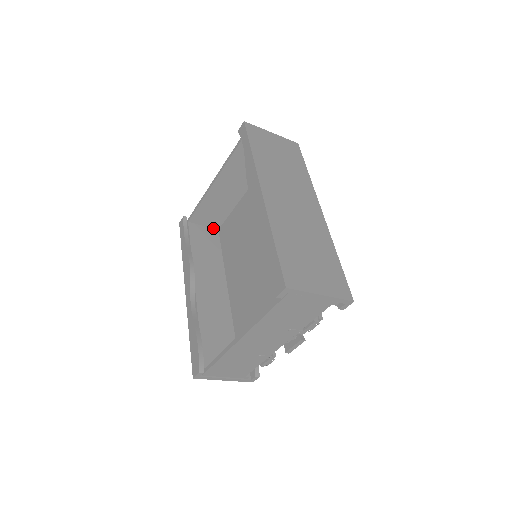
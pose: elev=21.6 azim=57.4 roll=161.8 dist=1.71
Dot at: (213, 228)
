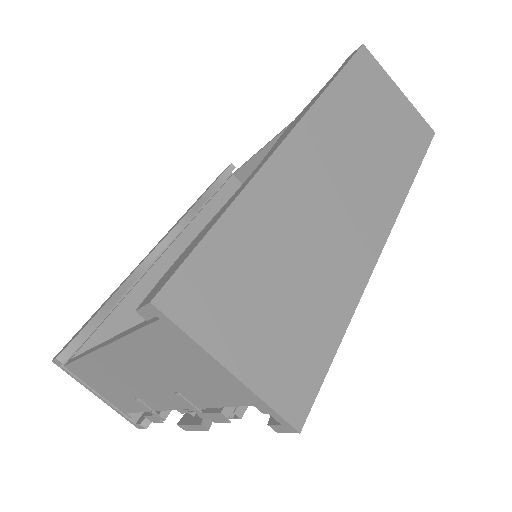
Dot at: occluded
